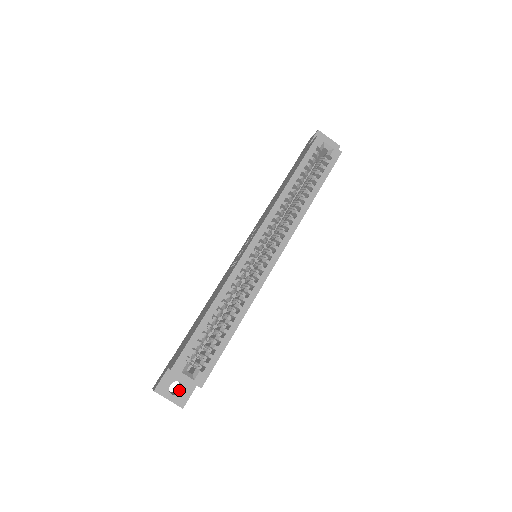
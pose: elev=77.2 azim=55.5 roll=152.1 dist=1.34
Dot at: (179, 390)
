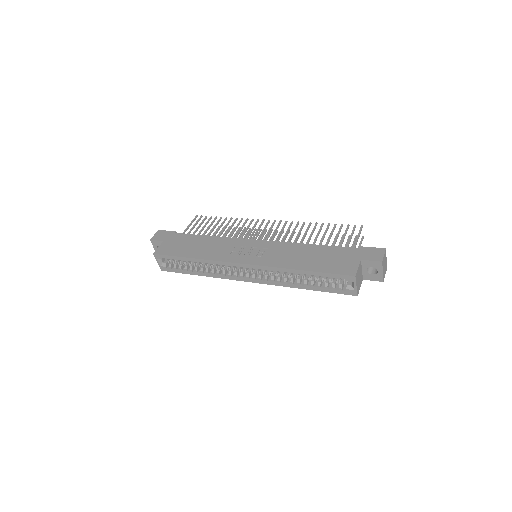
Dot at: occluded
